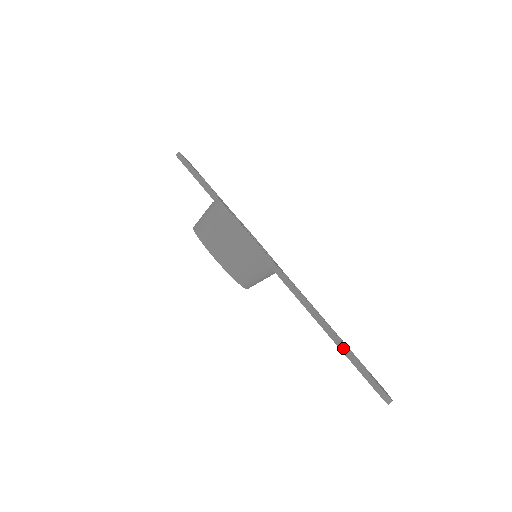
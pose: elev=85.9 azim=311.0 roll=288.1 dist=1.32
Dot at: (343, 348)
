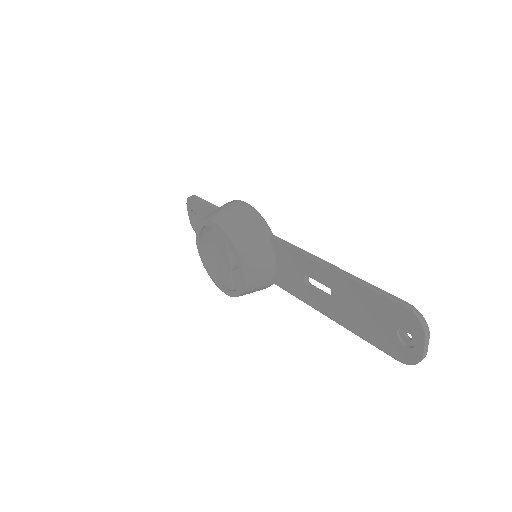
Dot at: (359, 280)
